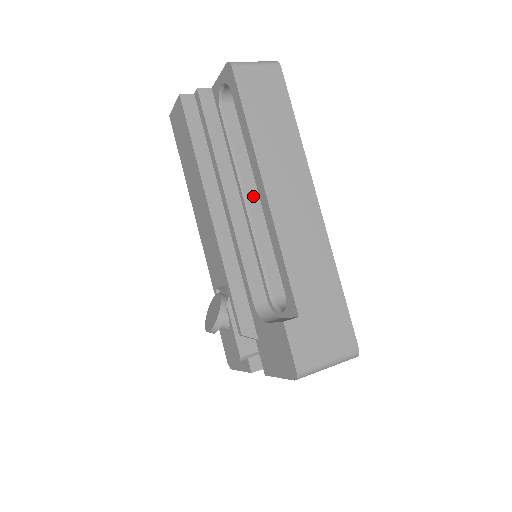
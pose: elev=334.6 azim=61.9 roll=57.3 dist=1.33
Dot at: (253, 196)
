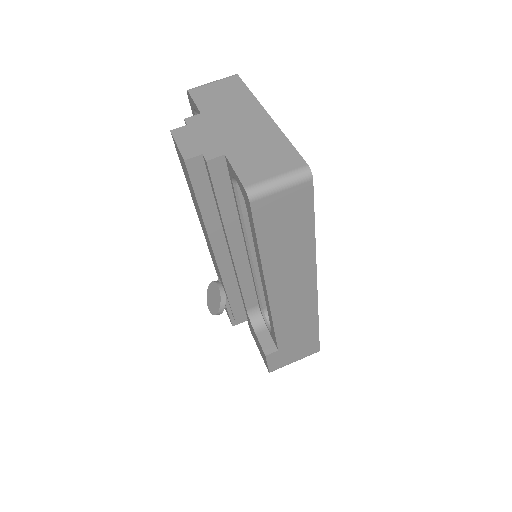
Dot at: occluded
